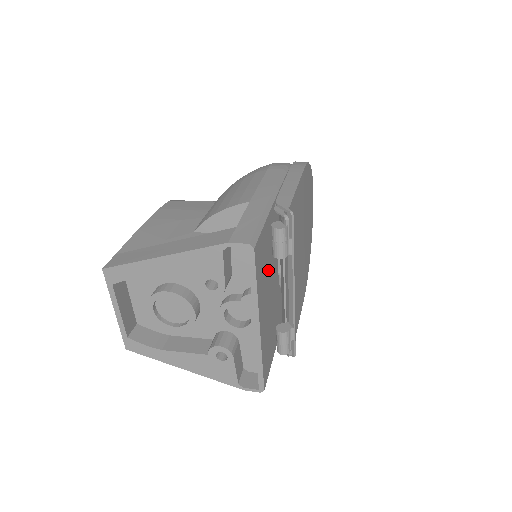
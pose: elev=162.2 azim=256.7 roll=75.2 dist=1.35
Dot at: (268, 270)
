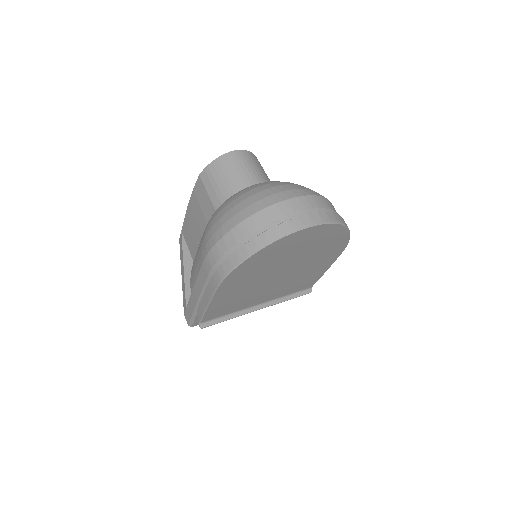
Dot at: occluded
